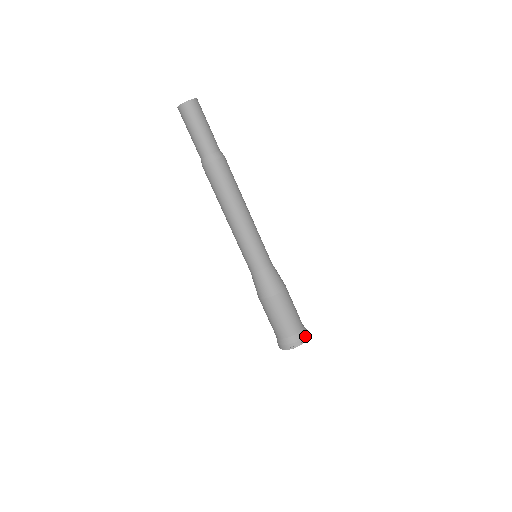
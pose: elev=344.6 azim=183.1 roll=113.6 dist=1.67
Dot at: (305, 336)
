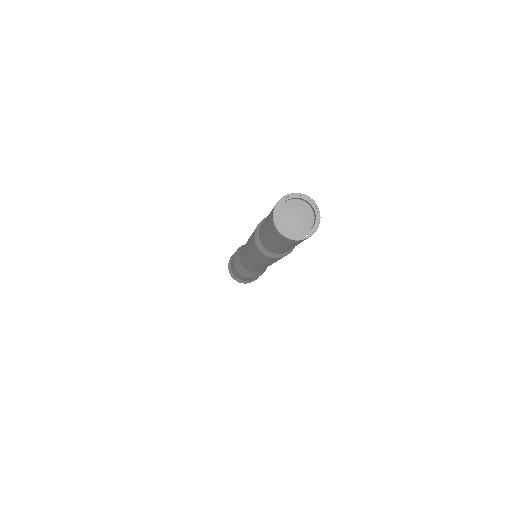
Dot at: (244, 283)
